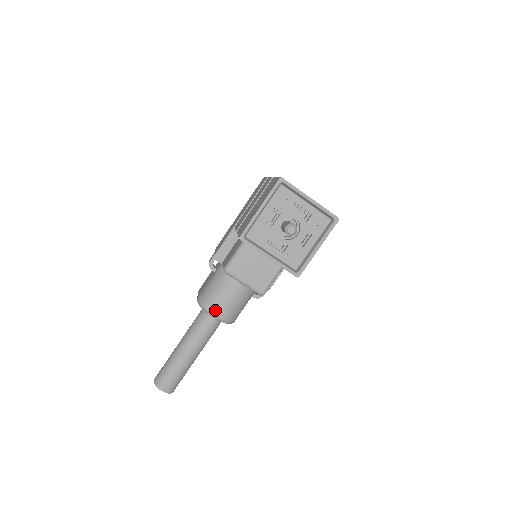
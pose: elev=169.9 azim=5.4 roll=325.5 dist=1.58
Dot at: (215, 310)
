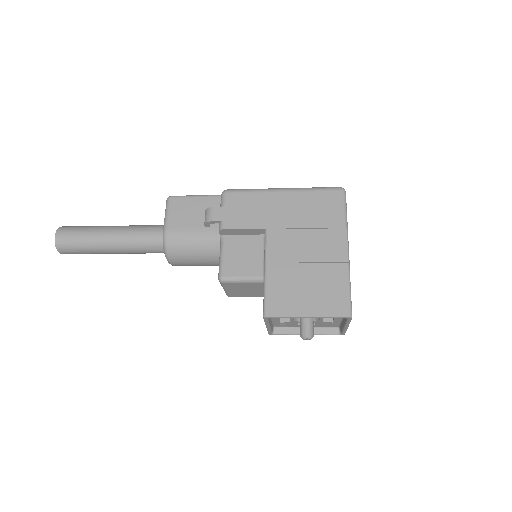
Dot at: (175, 262)
